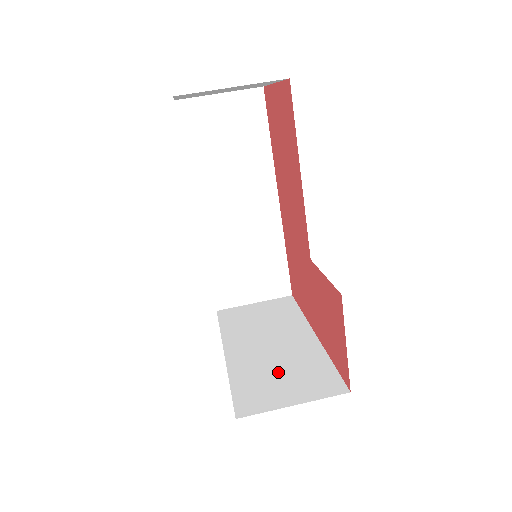
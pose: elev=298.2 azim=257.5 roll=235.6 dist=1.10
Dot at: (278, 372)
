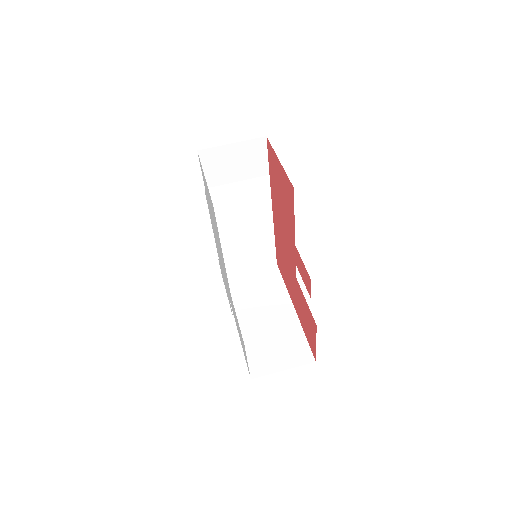
Dot at: (272, 342)
